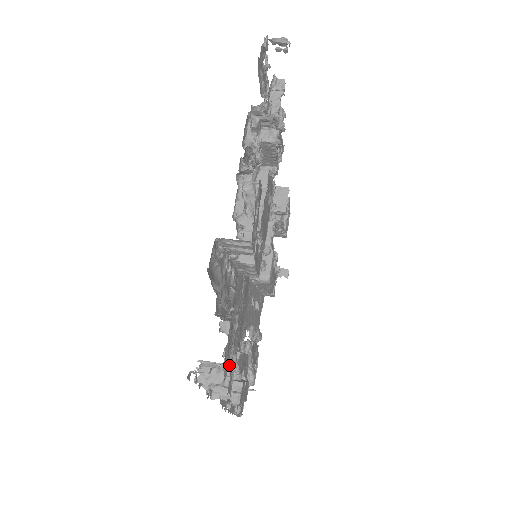
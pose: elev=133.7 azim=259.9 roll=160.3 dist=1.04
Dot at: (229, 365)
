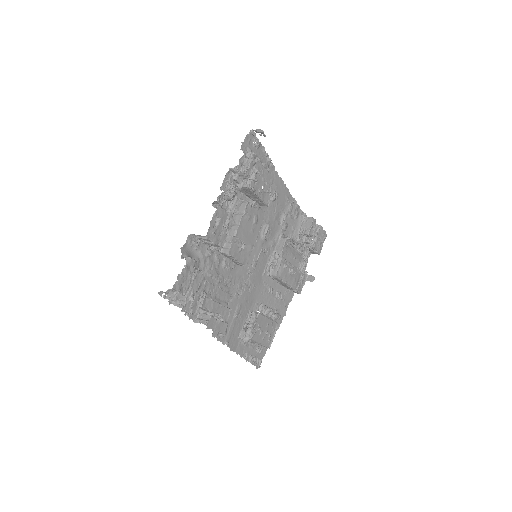
Dot at: (186, 296)
